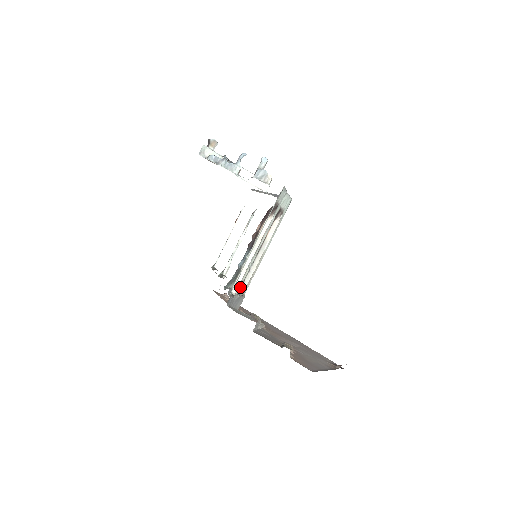
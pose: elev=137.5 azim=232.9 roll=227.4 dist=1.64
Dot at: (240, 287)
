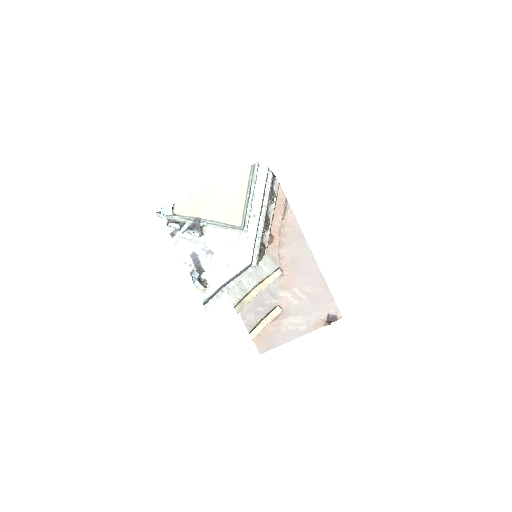
Dot at: occluded
